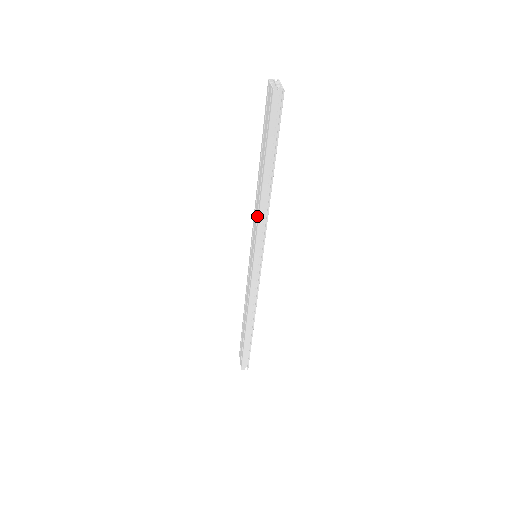
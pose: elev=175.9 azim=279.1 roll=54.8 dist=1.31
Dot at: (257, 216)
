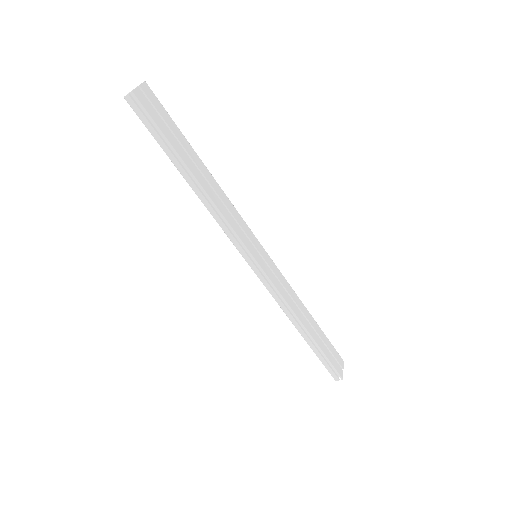
Dot at: occluded
